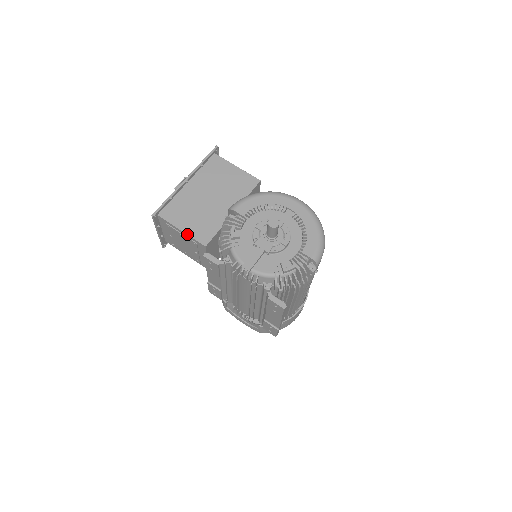
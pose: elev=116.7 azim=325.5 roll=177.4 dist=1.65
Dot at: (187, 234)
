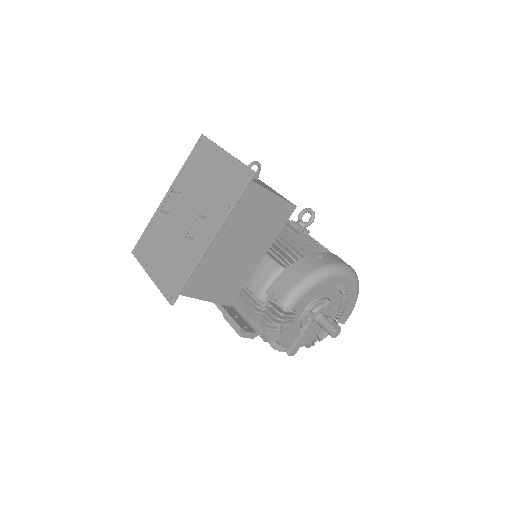
Dot at: occluded
